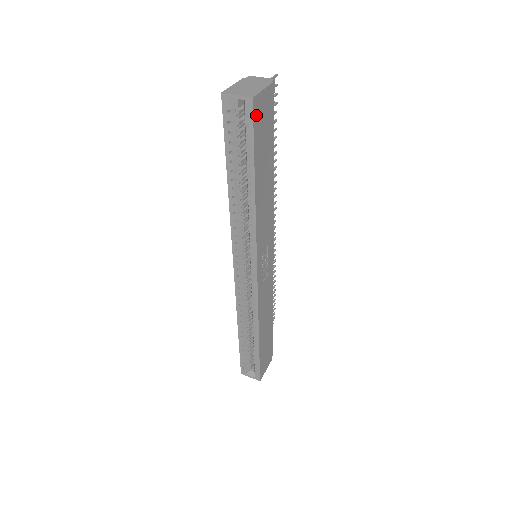
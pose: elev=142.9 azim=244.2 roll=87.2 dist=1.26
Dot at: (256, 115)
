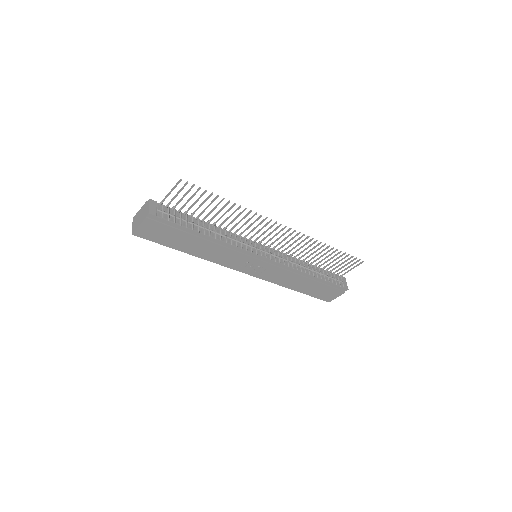
Dot at: (145, 236)
